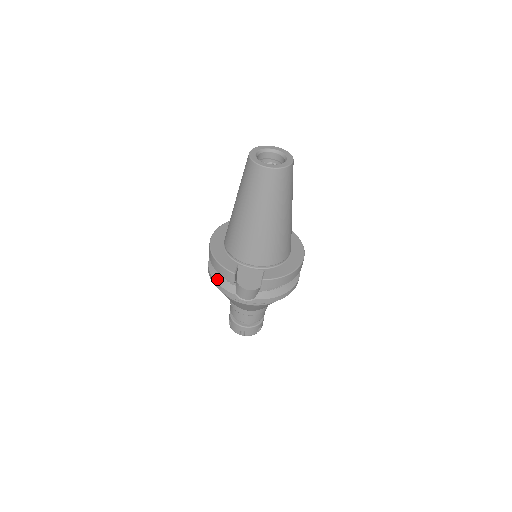
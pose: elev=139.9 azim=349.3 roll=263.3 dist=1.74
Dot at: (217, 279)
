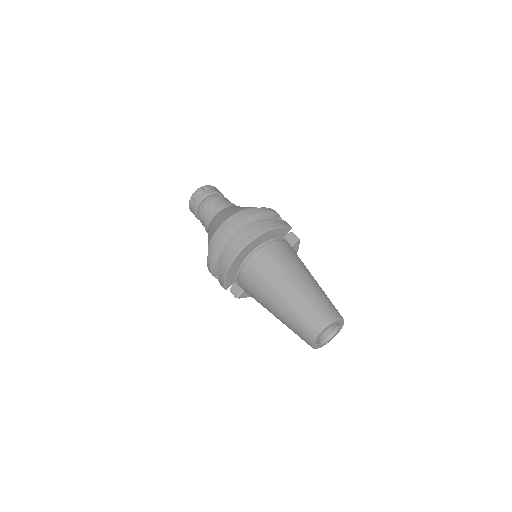
Dot at: (214, 260)
